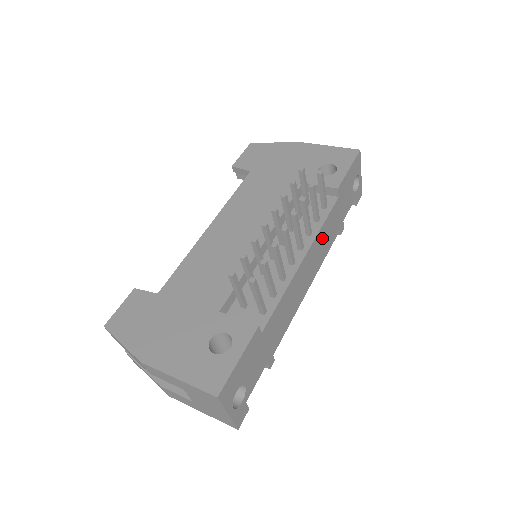
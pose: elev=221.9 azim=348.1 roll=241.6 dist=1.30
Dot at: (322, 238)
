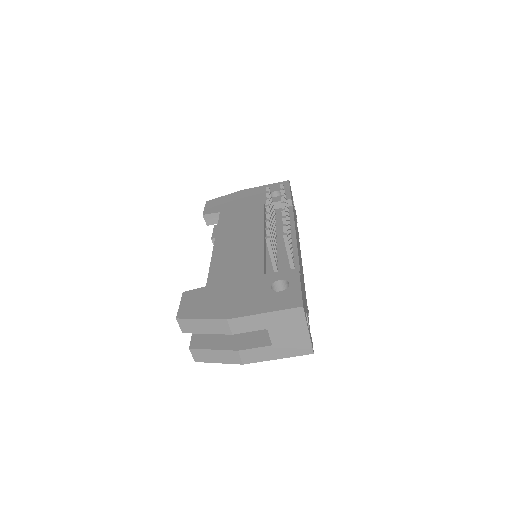
Dot at: (296, 230)
